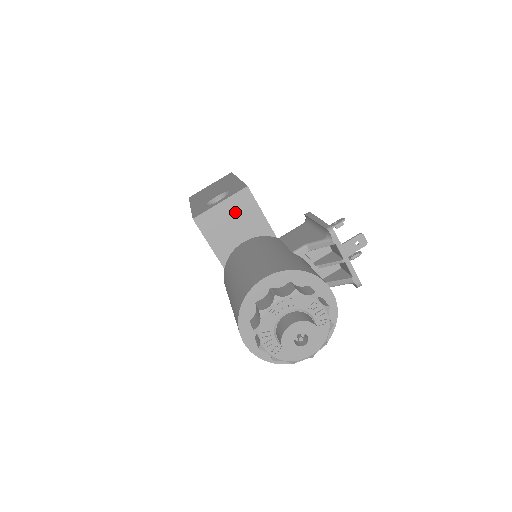
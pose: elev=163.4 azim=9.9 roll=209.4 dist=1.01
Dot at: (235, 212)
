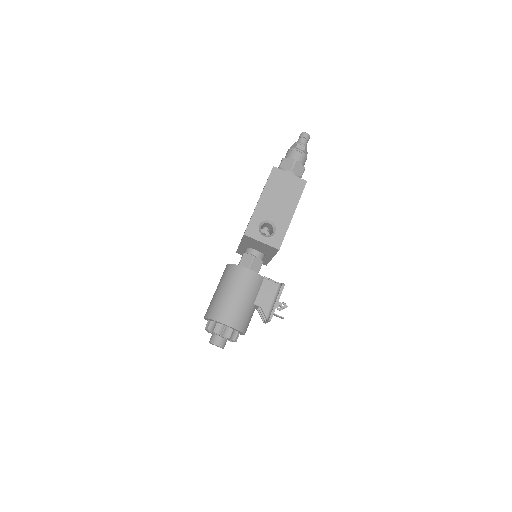
Dot at: (264, 247)
